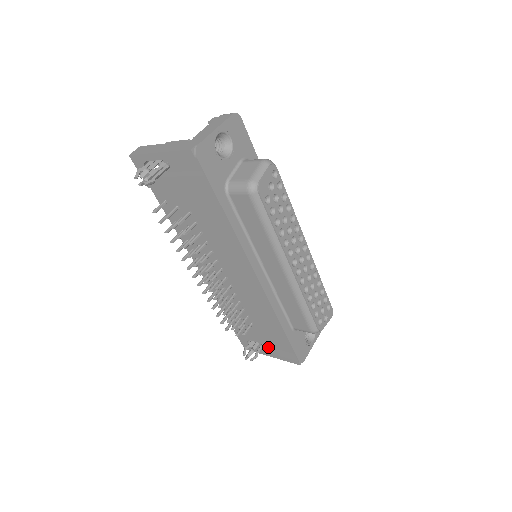
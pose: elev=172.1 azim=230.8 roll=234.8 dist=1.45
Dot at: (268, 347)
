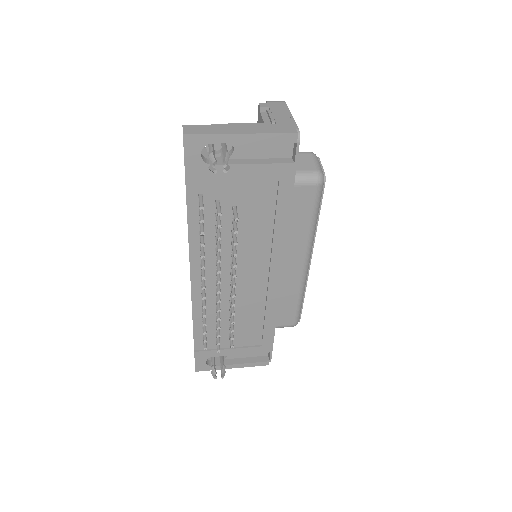
Dot at: (227, 359)
